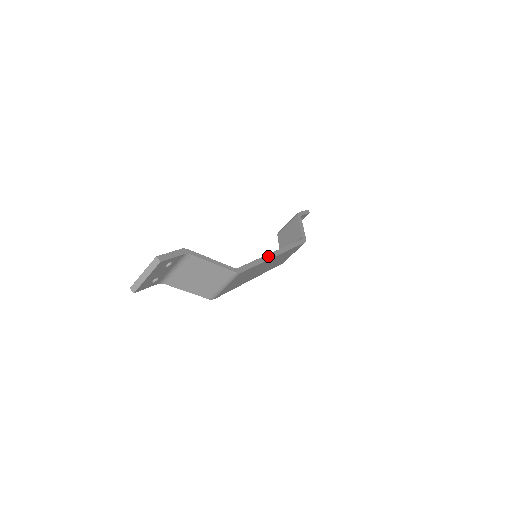
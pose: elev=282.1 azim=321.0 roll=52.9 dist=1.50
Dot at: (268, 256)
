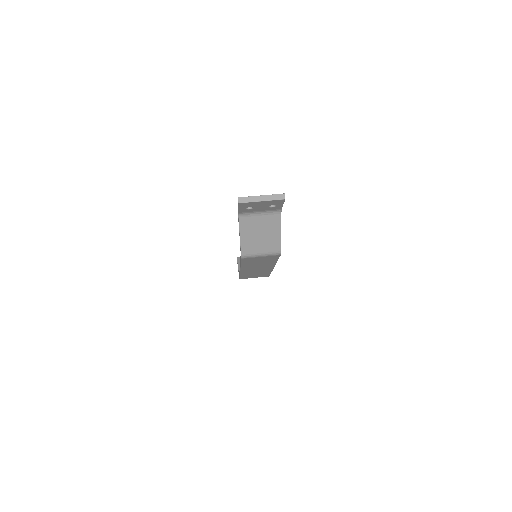
Dot at: occluded
